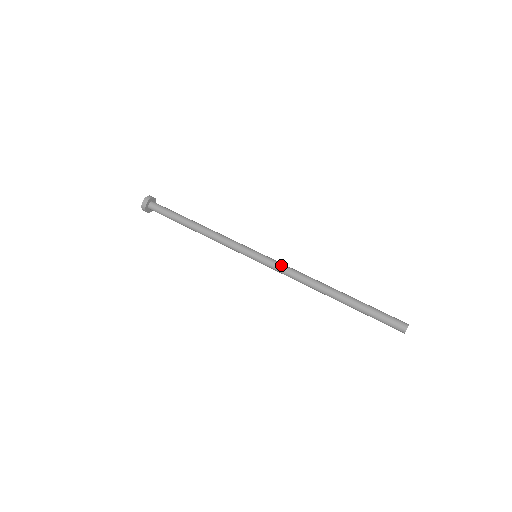
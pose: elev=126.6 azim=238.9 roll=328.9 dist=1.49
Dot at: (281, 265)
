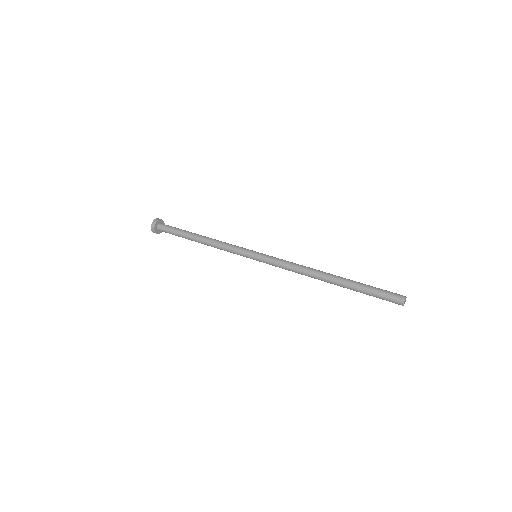
Dot at: (280, 259)
